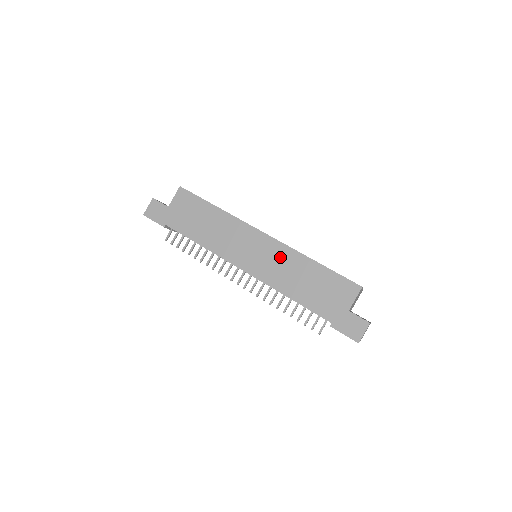
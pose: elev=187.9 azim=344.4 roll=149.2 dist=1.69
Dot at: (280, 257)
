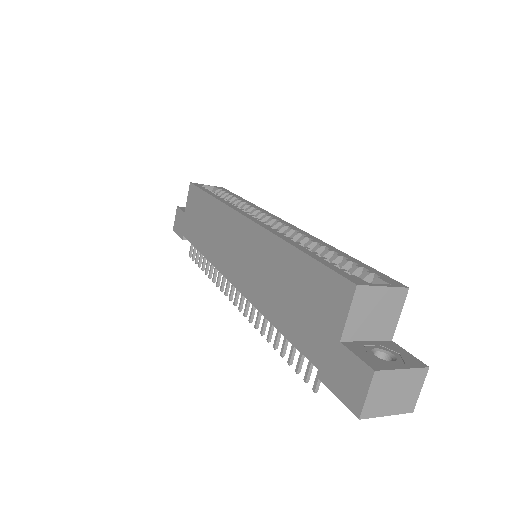
Dot at: (259, 251)
